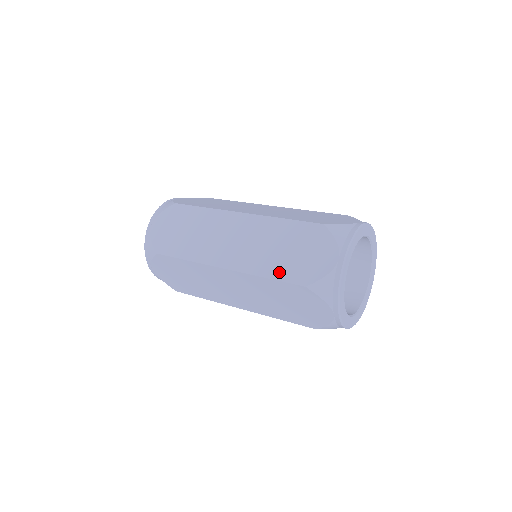
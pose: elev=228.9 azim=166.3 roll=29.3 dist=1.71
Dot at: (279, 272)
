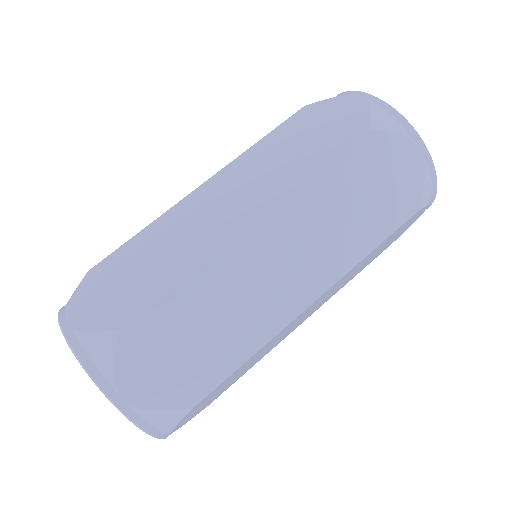
Dot at: (323, 154)
